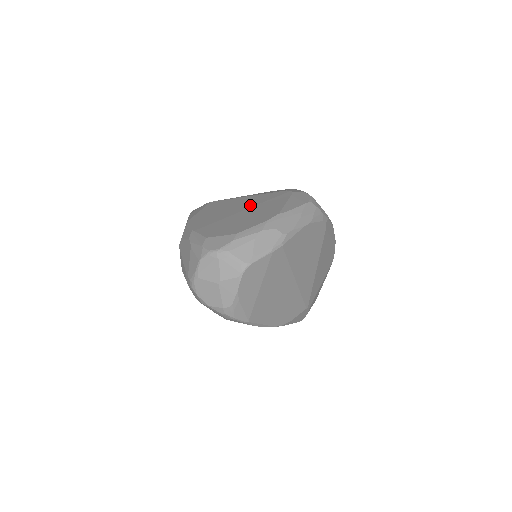
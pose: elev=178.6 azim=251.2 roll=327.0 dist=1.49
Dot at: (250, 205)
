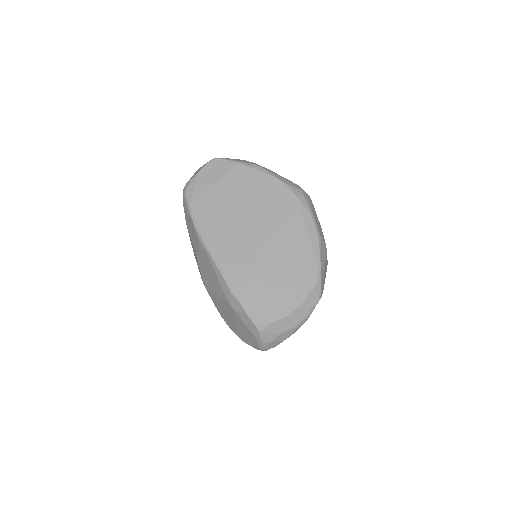
Dot at: occluded
